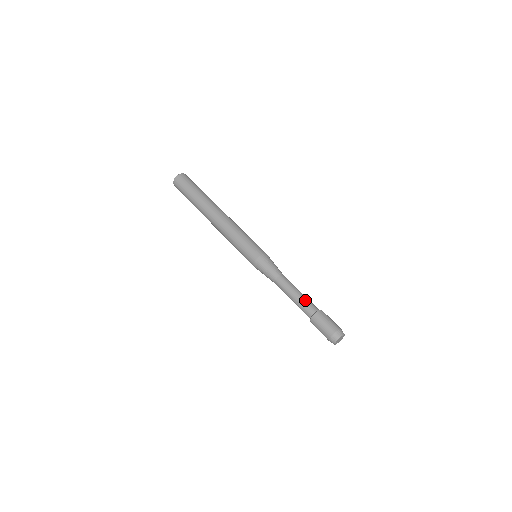
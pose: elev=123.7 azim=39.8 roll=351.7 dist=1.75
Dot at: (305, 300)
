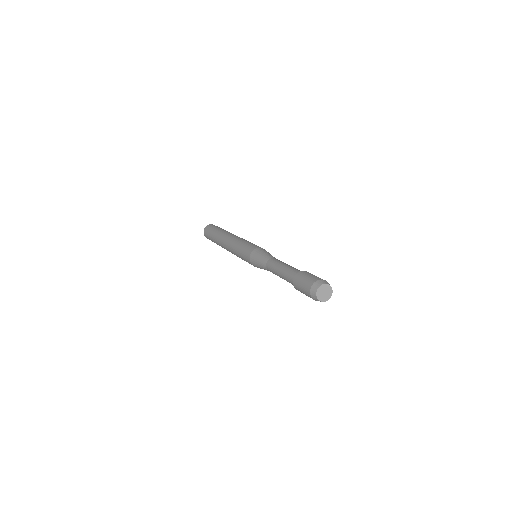
Dot at: occluded
